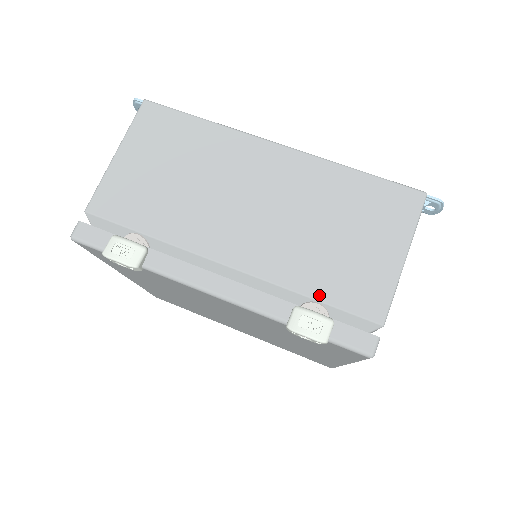
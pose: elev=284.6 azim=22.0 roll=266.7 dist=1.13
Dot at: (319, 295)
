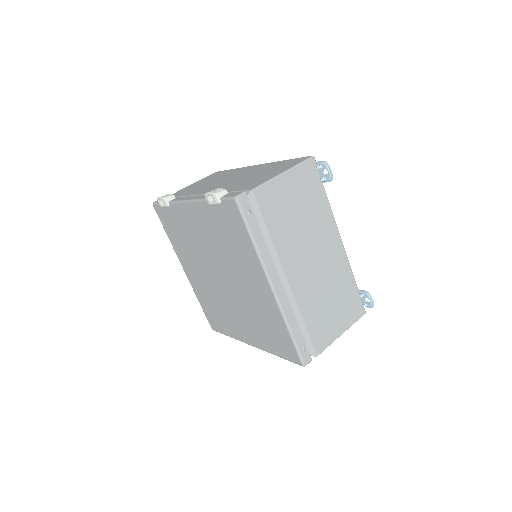
Dot at: (231, 190)
